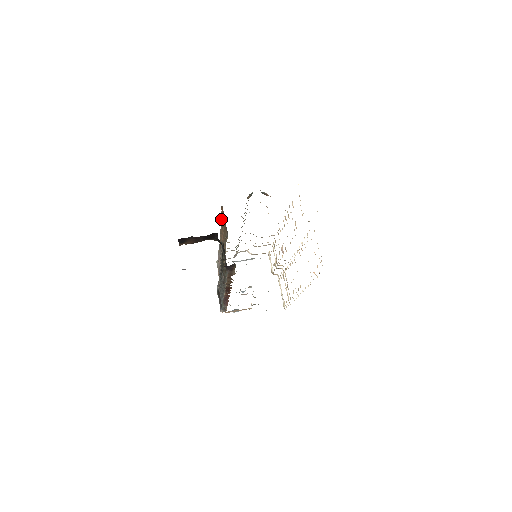
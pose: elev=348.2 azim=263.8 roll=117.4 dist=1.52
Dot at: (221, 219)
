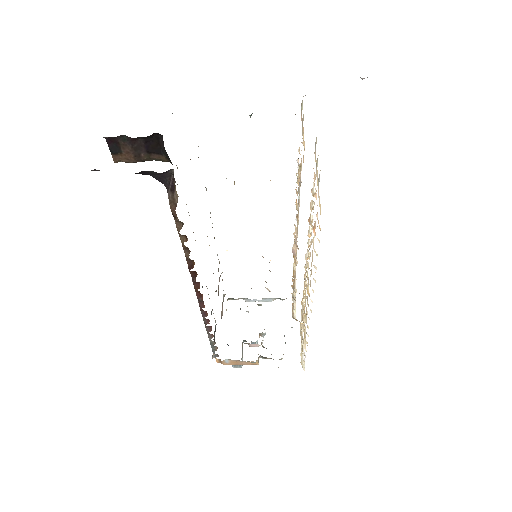
Dot at: occluded
